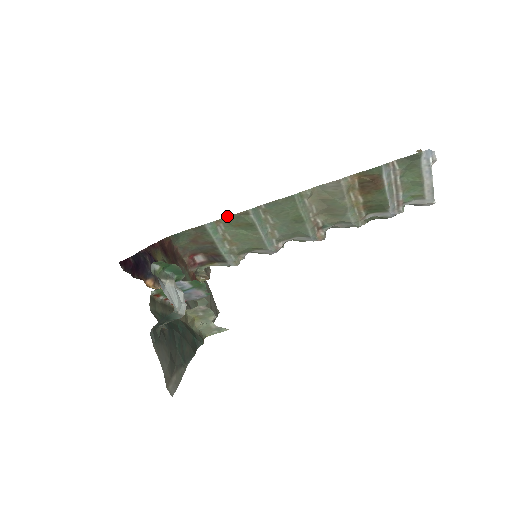
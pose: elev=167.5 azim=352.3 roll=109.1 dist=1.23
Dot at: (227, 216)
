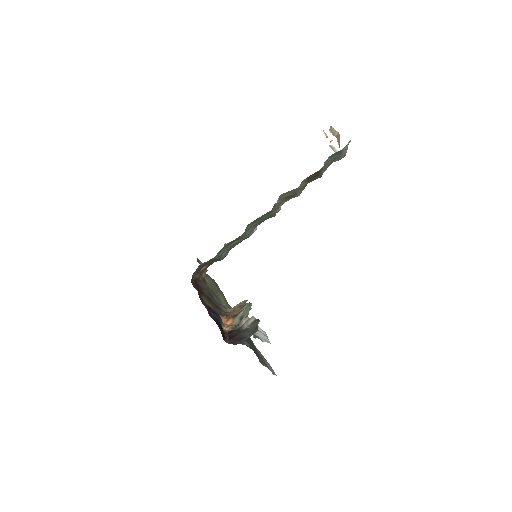
Dot at: (227, 243)
